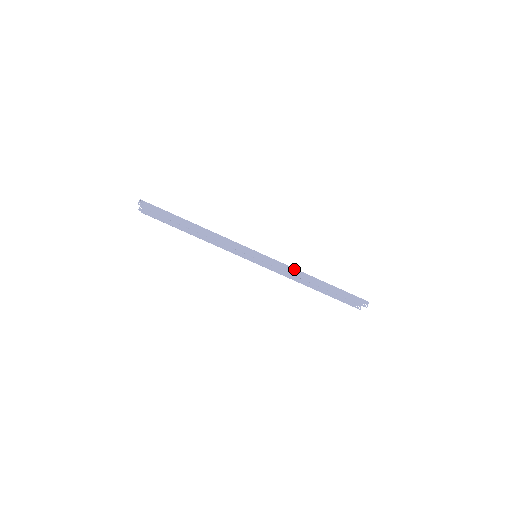
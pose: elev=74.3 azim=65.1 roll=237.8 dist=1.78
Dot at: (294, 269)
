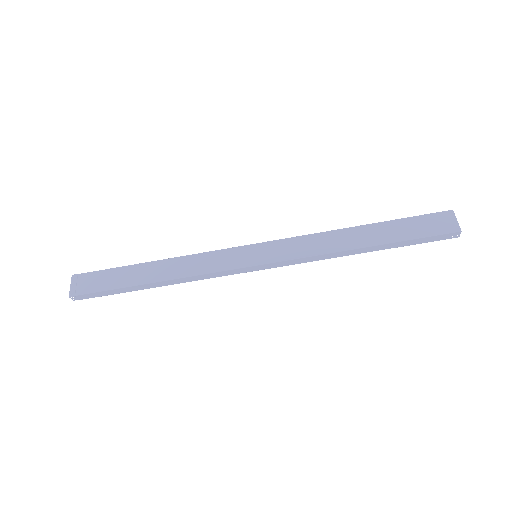
Dot at: (319, 256)
